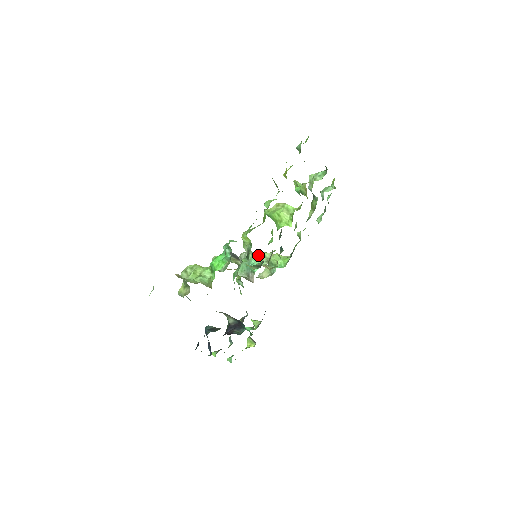
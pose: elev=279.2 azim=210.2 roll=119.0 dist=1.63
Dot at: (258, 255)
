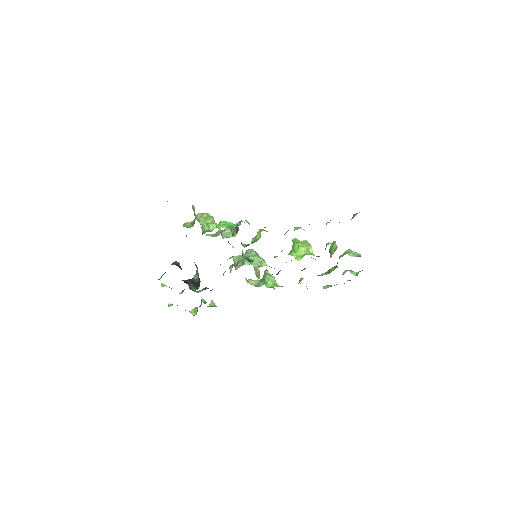
Dot at: (259, 258)
